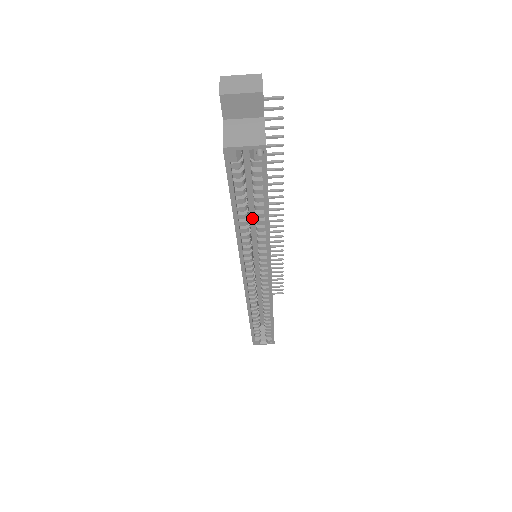
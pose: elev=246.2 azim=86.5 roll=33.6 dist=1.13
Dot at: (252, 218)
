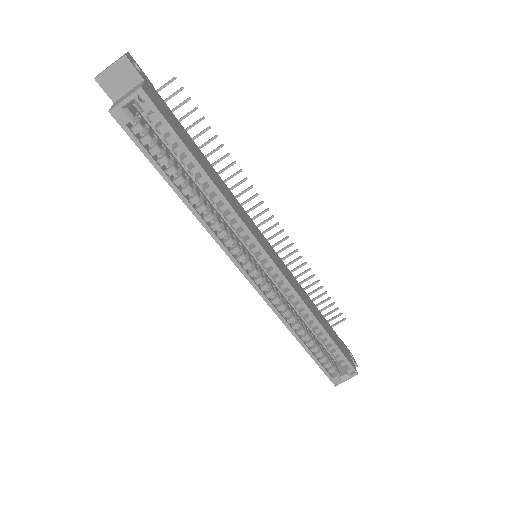
Dot at: (215, 205)
